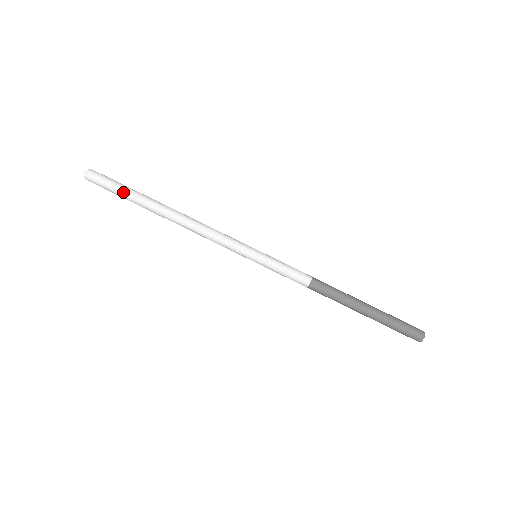
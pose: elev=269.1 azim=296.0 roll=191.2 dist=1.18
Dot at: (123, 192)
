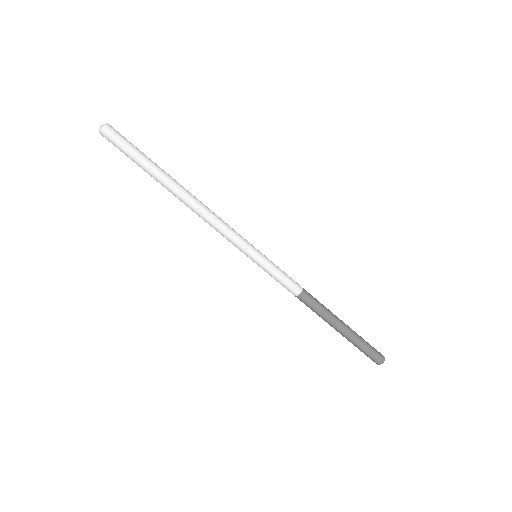
Dot at: (139, 158)
